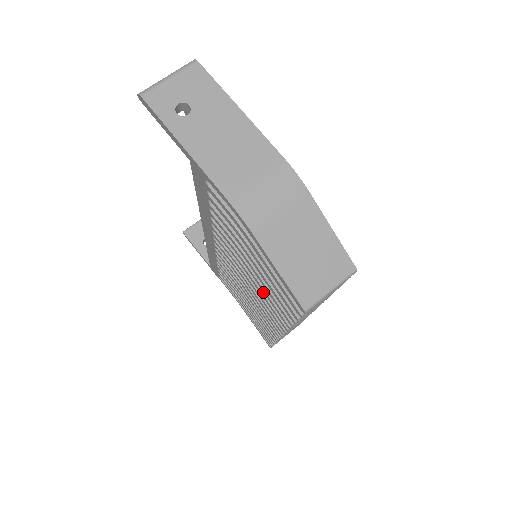
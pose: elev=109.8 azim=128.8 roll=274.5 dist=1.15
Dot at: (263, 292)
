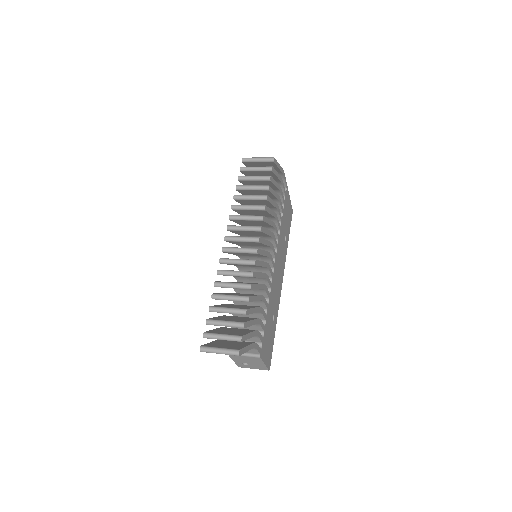
Dot at: occluded
